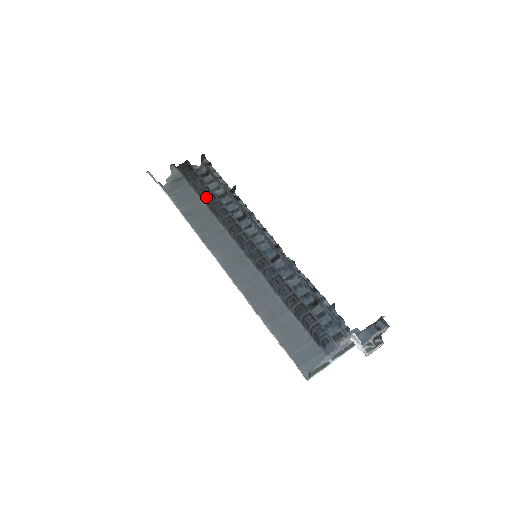
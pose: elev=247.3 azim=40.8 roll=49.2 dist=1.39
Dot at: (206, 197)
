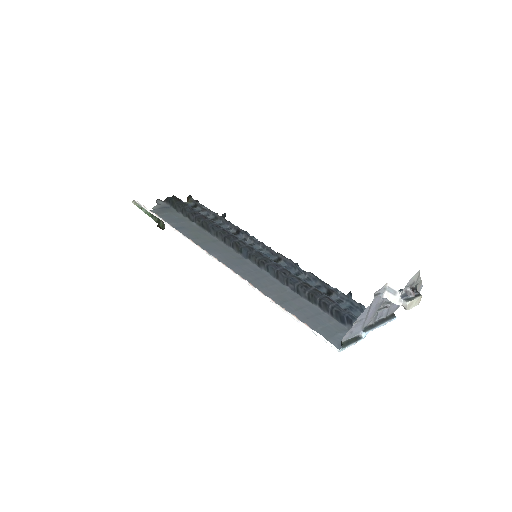
Dot at: (196, 217)
